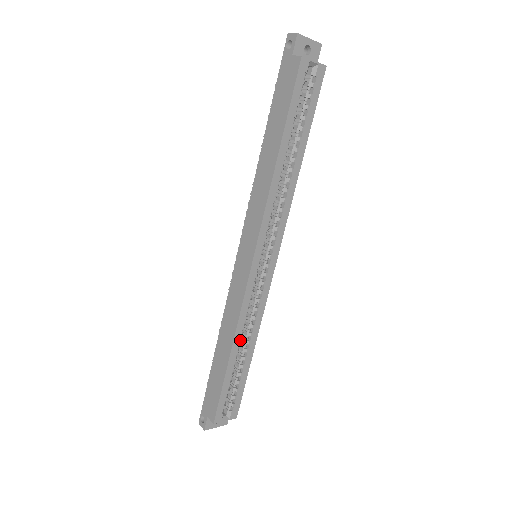
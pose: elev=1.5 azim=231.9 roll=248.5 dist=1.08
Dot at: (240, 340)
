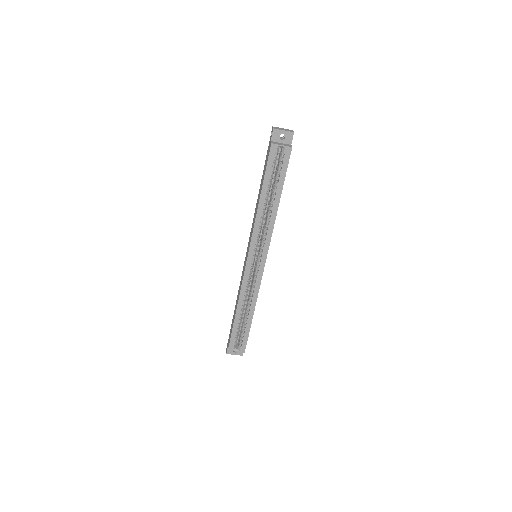
Dot at: (244, 305)
